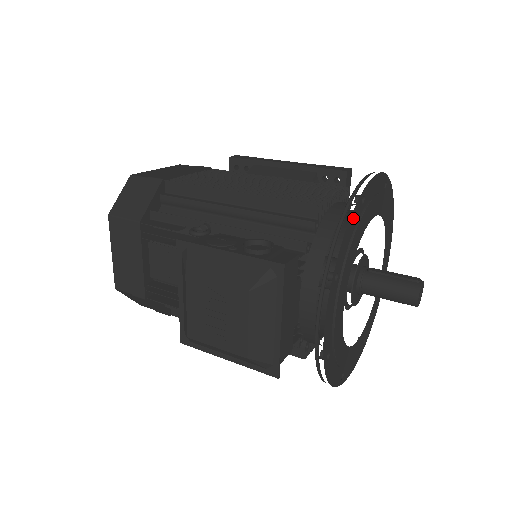
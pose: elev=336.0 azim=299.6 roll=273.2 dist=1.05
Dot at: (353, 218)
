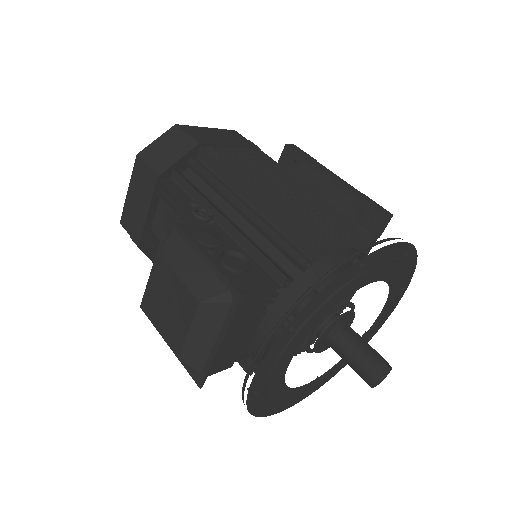
Dot at: (338, 280)
